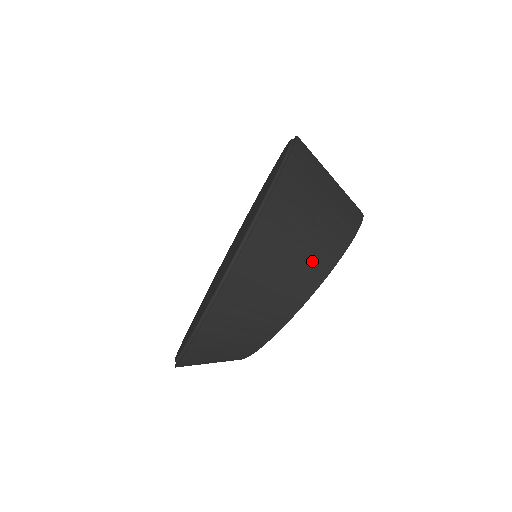
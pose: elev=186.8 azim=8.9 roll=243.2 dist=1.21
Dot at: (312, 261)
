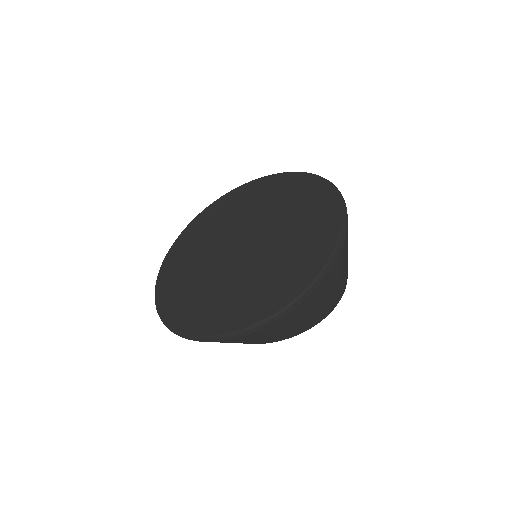
Dot at: (288, 333)
